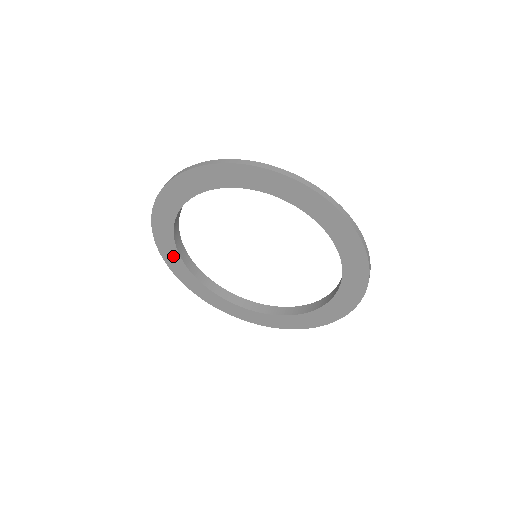
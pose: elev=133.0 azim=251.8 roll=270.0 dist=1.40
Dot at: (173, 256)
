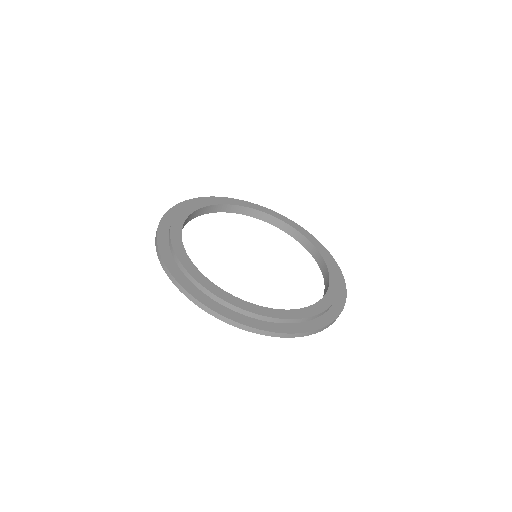
Dot at: occluded
